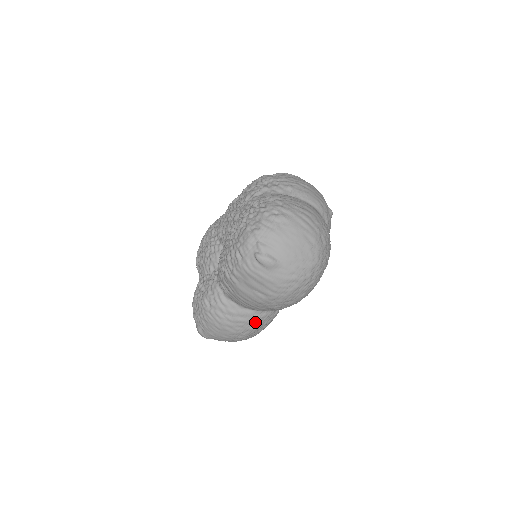
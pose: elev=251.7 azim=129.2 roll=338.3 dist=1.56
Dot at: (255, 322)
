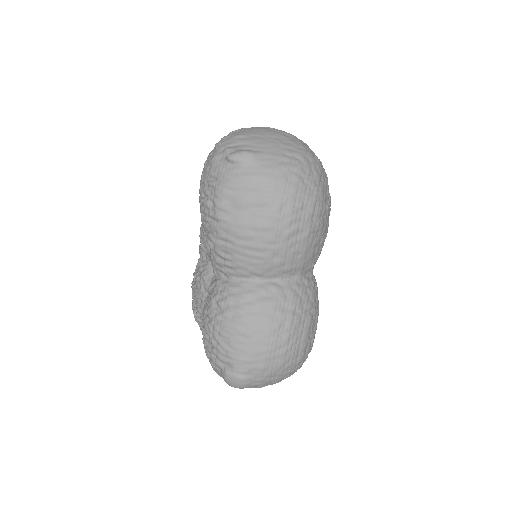
Dot at: (288, 300)
